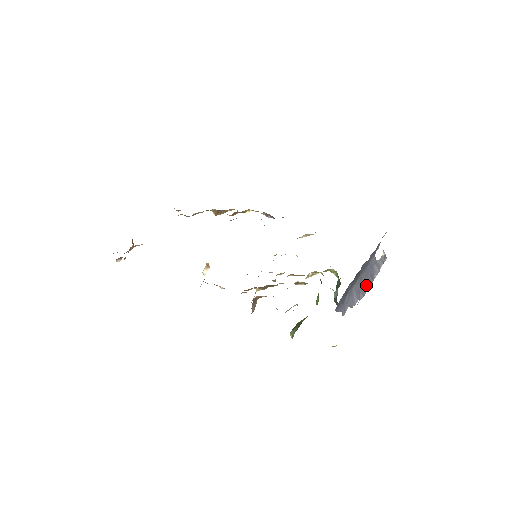
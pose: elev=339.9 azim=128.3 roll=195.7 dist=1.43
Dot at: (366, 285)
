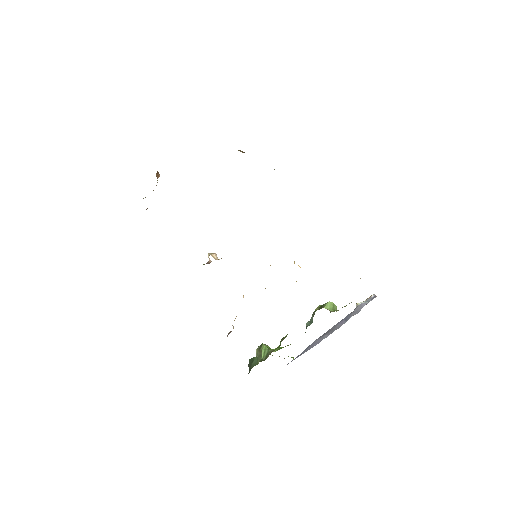
Dot at: (335, 329)
